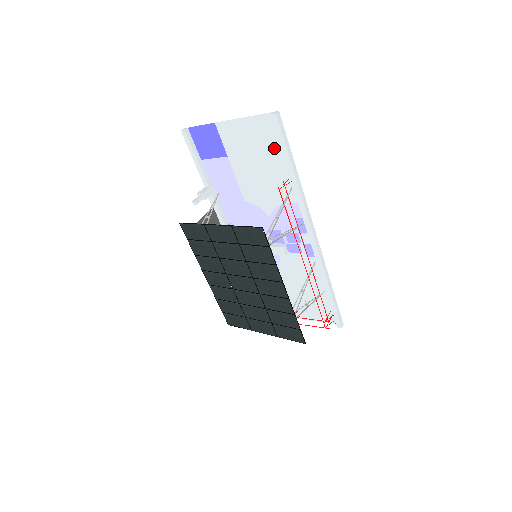
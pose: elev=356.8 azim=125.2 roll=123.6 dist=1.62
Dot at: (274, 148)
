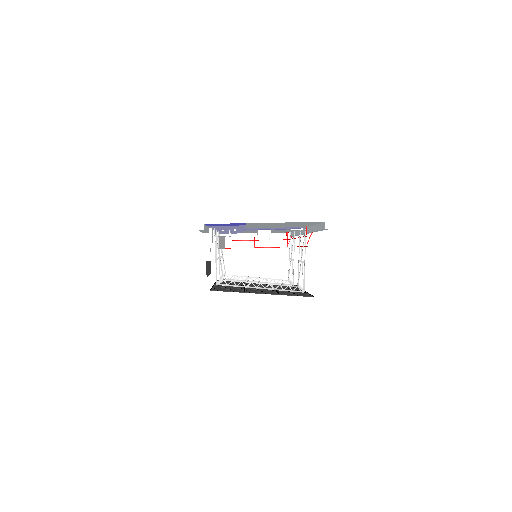
Dot at: occluded
